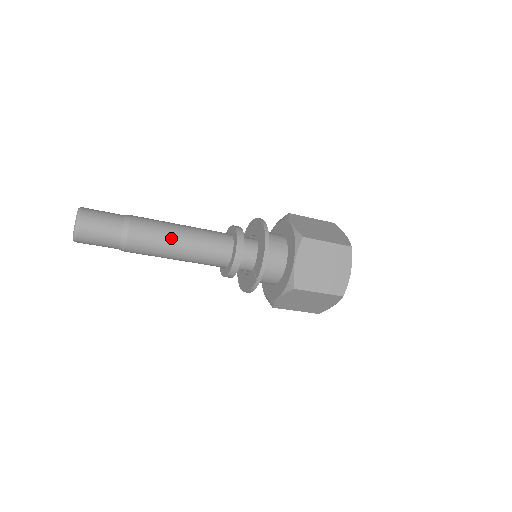
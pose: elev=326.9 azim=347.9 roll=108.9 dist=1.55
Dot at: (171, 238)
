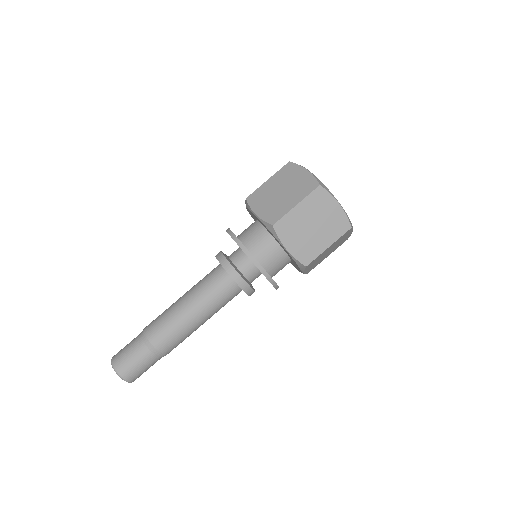
Dot at: (185, 321)
